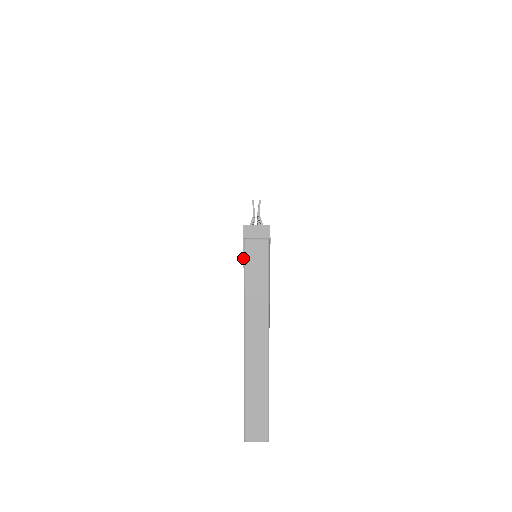
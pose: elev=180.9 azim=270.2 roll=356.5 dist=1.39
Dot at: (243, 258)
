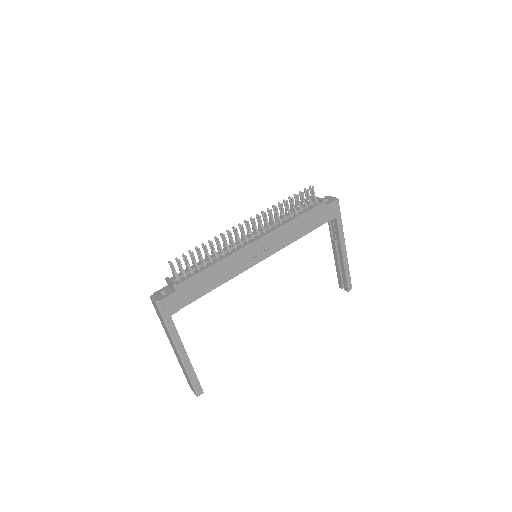
Dot at: occluded
